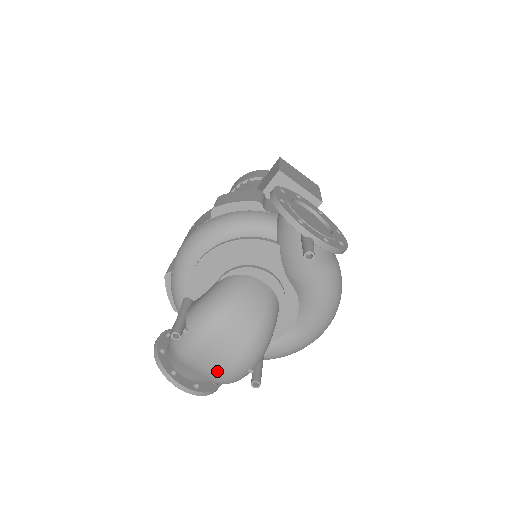
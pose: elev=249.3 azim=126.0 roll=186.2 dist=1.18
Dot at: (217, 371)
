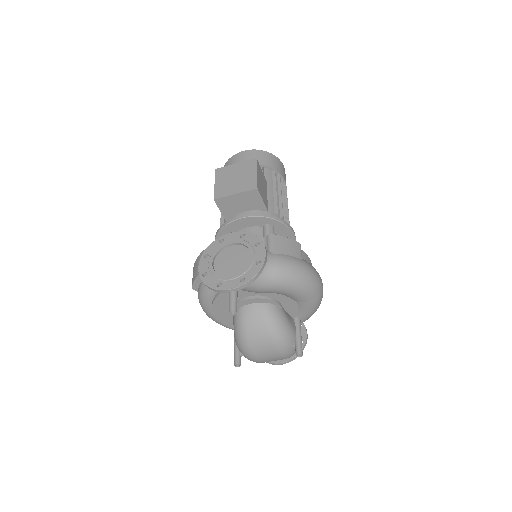
Dot at: (278, 359)
